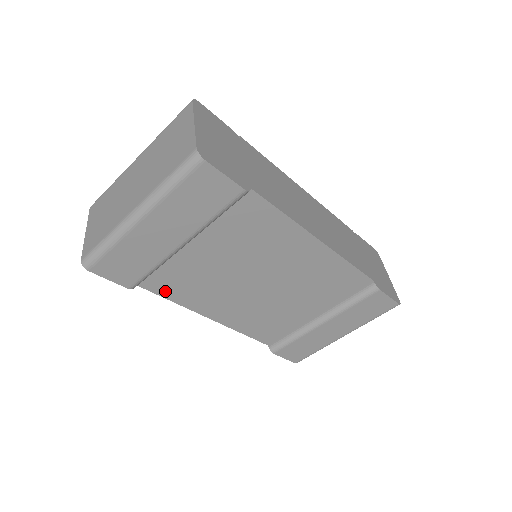
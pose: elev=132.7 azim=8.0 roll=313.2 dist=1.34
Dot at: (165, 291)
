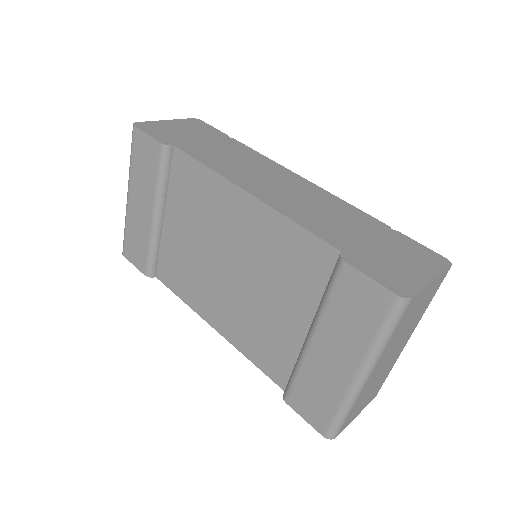
Dot at: (173, 284)
